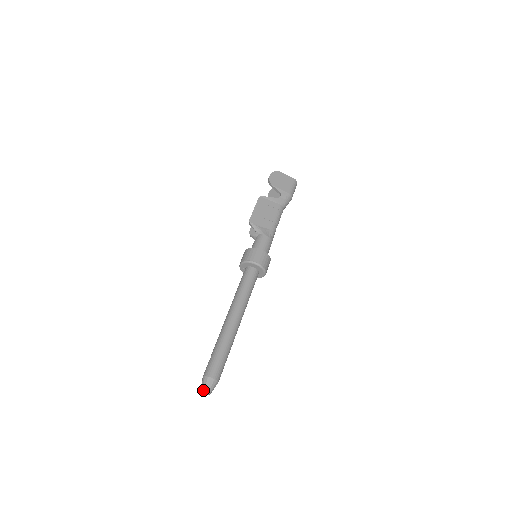
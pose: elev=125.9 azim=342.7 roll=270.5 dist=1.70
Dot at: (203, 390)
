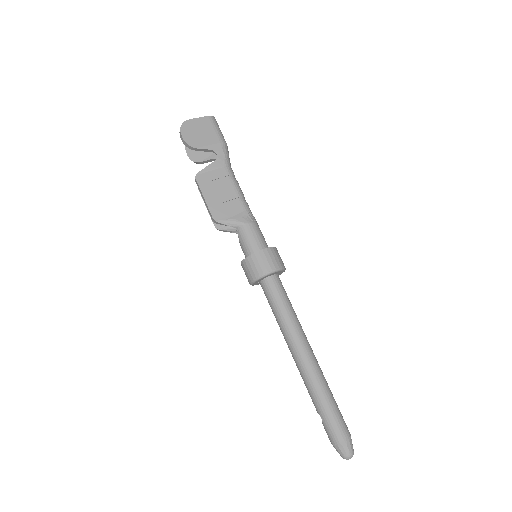
Dot at: (347, 458)
